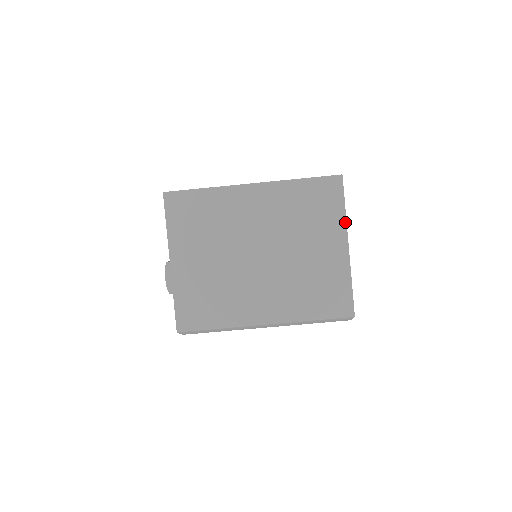
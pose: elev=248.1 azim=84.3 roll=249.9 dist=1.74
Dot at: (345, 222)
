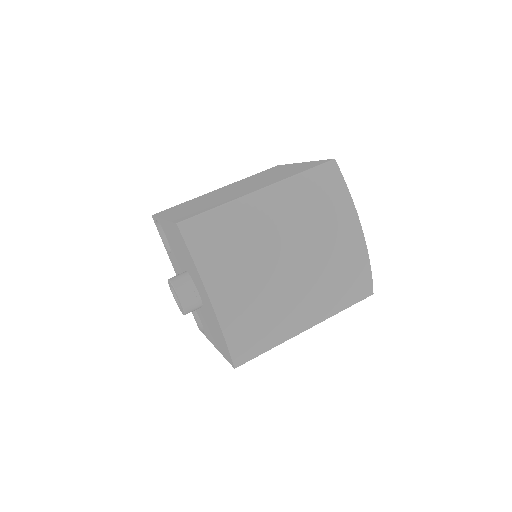
Dot at: occluded
